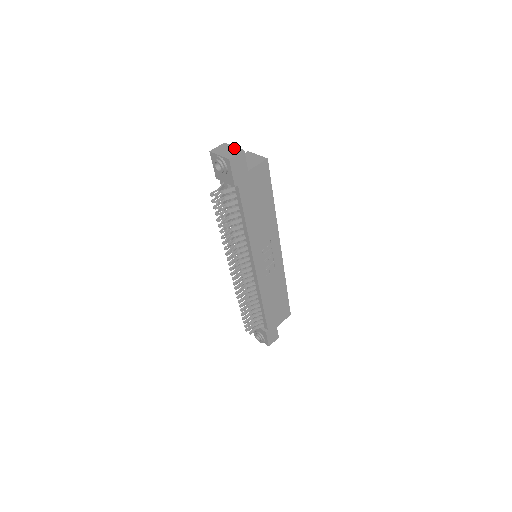
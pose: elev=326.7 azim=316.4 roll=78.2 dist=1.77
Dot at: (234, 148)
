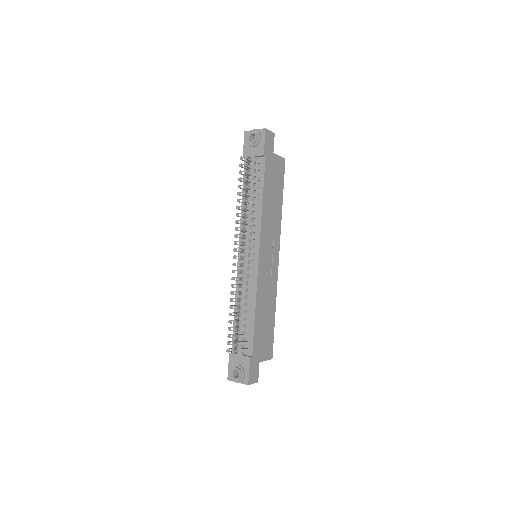
Dot at: occluded
